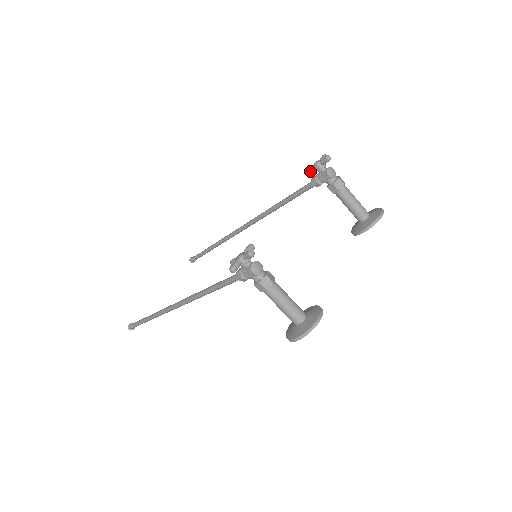
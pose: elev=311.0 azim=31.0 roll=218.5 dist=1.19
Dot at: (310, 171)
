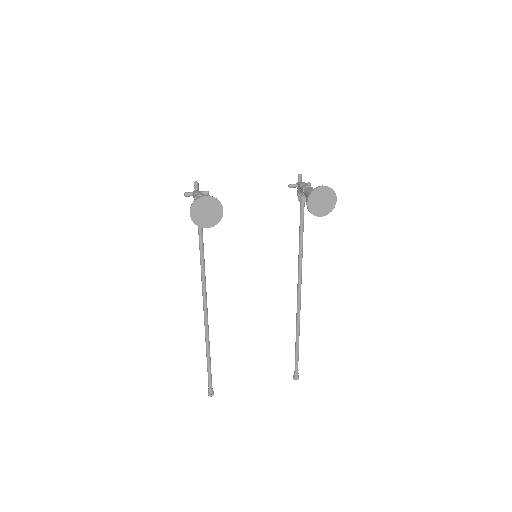
Dot at: (288, 186)
